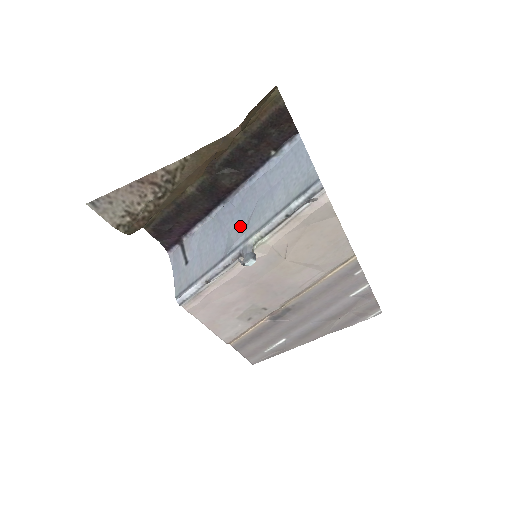
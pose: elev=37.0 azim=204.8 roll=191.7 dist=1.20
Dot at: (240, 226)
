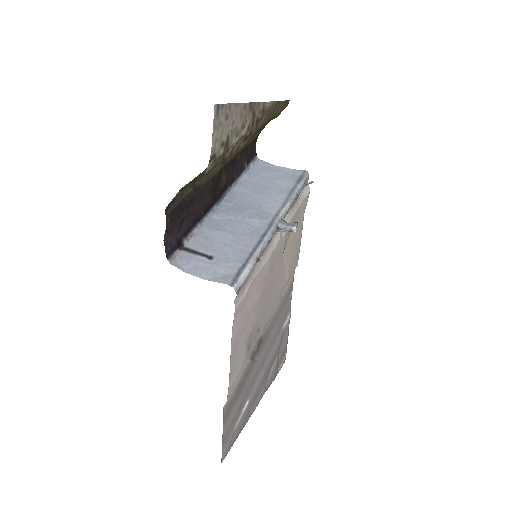
Dot at: (256, 212)
